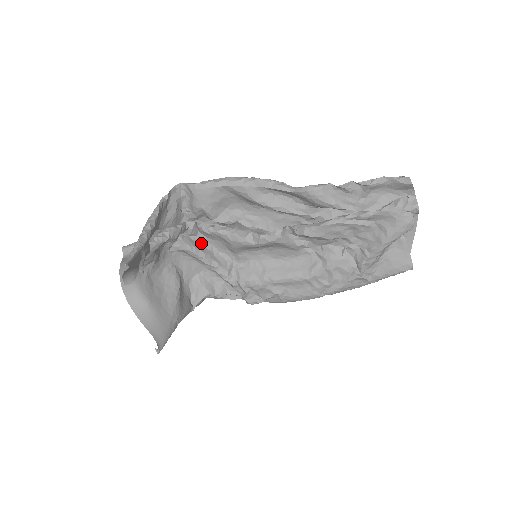
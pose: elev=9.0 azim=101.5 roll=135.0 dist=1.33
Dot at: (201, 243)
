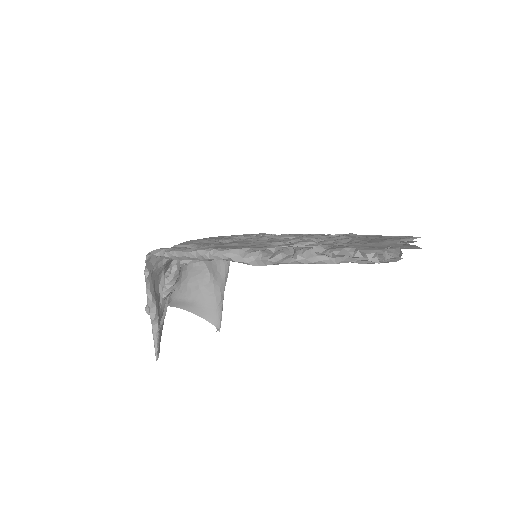
Dot at: occluded
